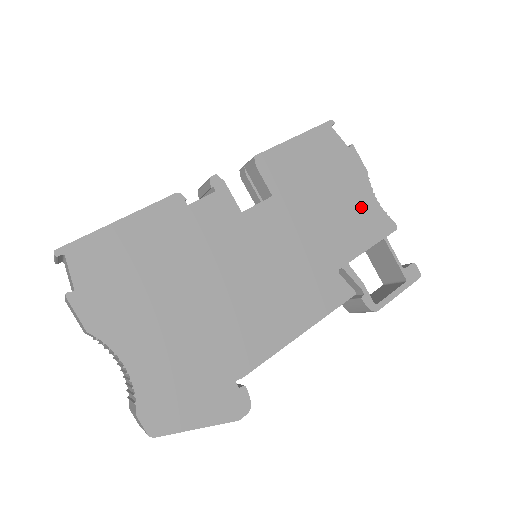
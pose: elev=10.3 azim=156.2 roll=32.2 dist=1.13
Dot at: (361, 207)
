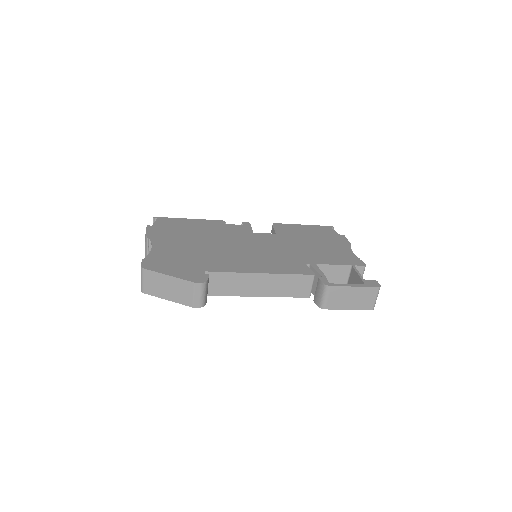
Dot at: (338, 252)
